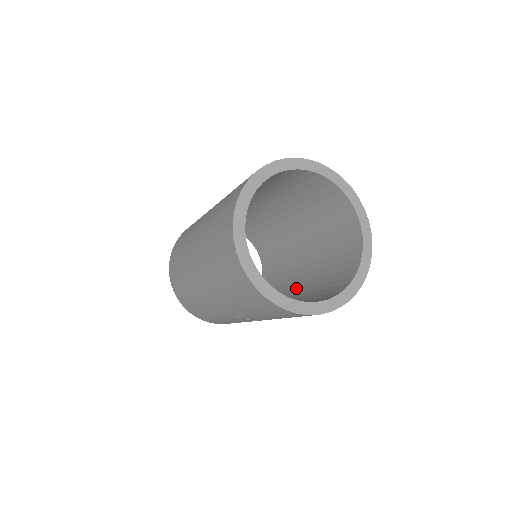
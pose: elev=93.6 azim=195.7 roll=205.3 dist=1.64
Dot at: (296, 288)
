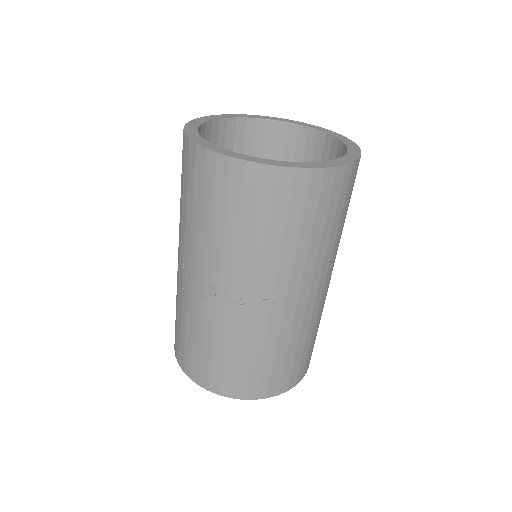
Dot at: occluded
